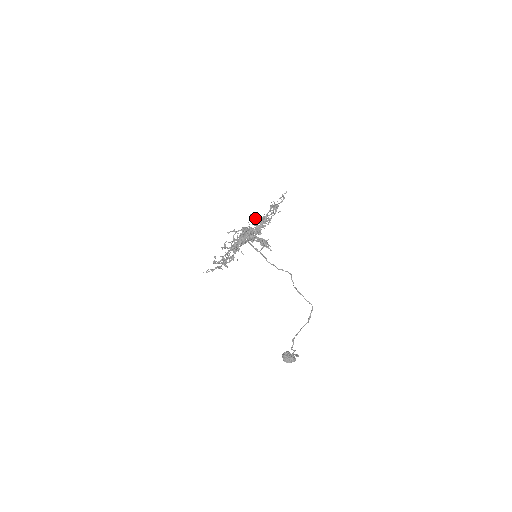
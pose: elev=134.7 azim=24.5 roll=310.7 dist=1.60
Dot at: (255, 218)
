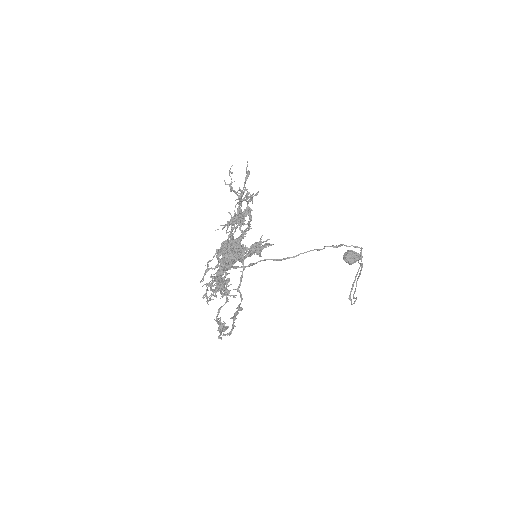
Dot at: (226, 255)
